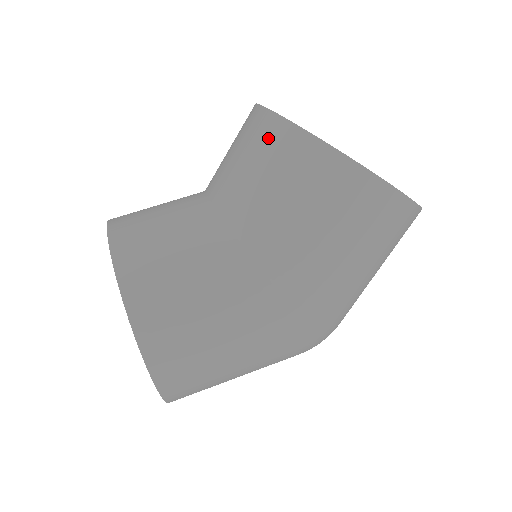
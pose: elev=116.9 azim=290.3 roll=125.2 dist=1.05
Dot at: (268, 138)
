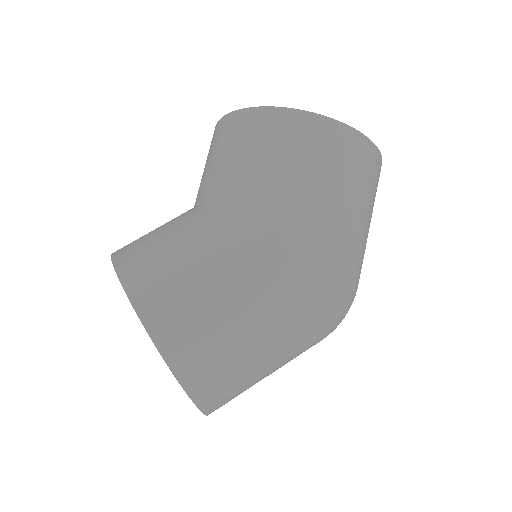
Dot at: (218, 135)
